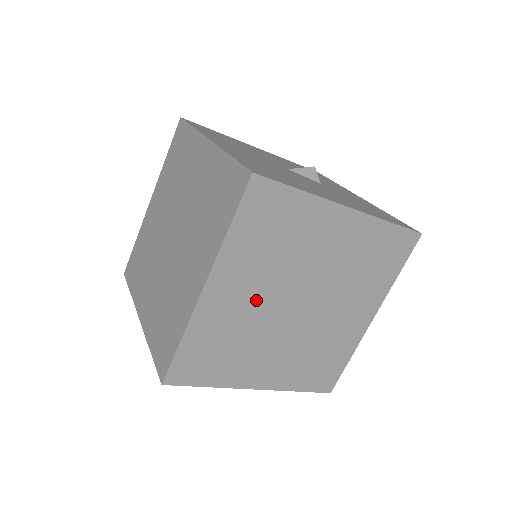
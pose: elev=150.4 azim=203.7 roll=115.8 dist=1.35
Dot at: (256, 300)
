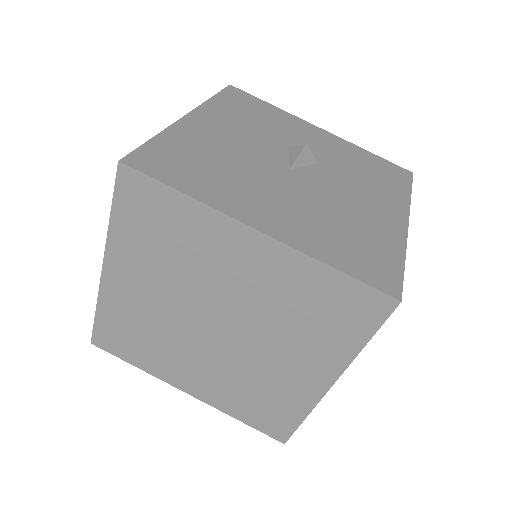
Dot at: occluded
